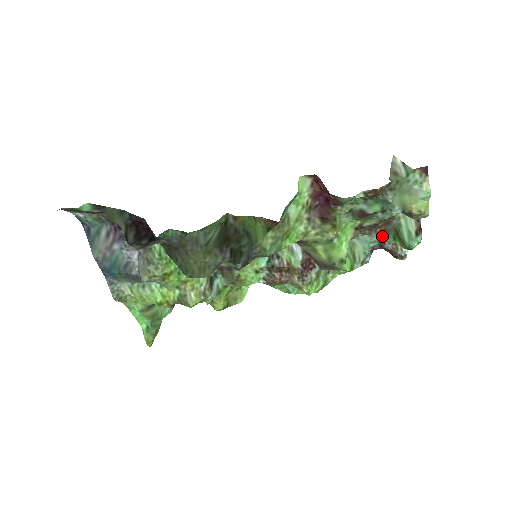
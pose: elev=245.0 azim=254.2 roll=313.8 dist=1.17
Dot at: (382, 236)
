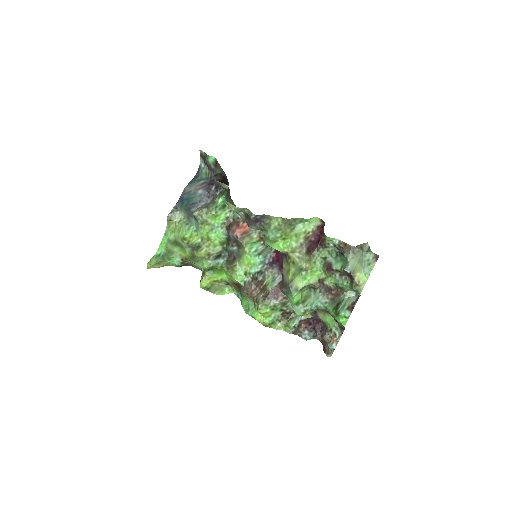
Dot at: (329, 303)
